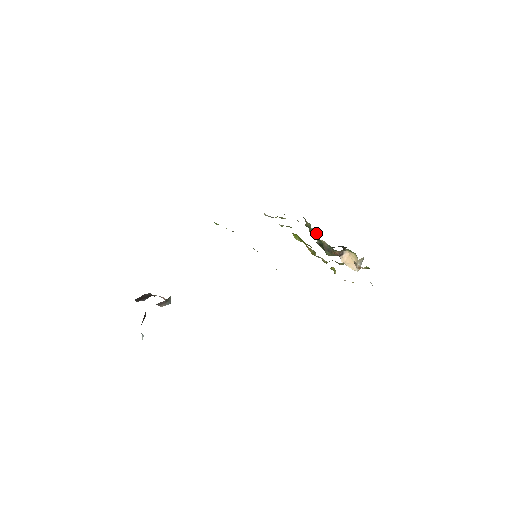
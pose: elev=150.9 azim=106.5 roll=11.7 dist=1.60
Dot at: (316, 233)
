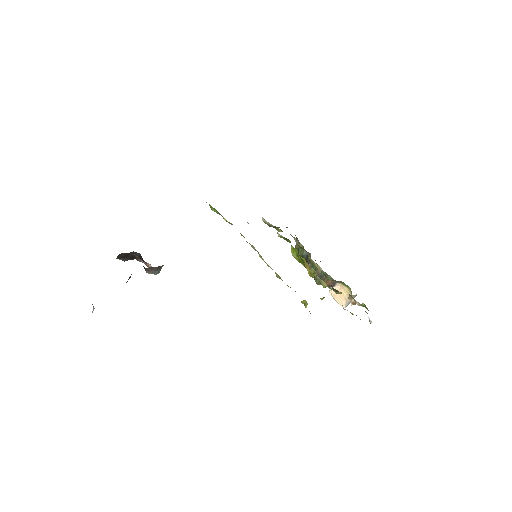
Dot at: (307, 257)
